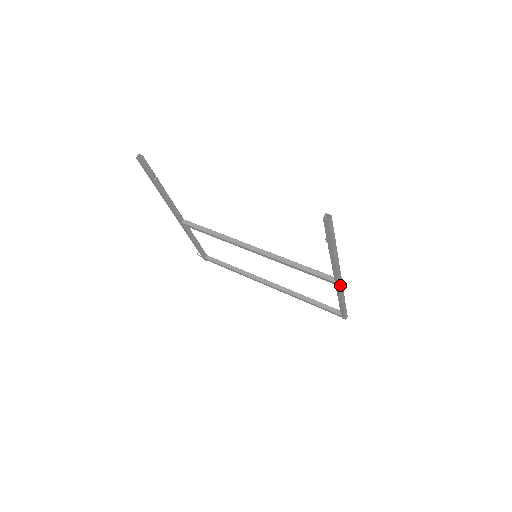
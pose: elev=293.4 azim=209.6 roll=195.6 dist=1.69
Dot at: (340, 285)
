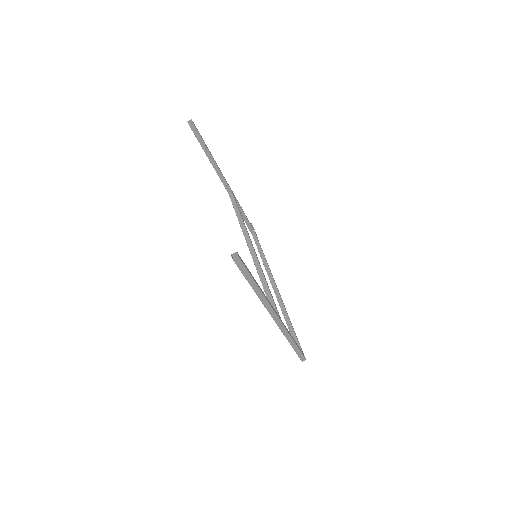
Dot at: (279, 325)
